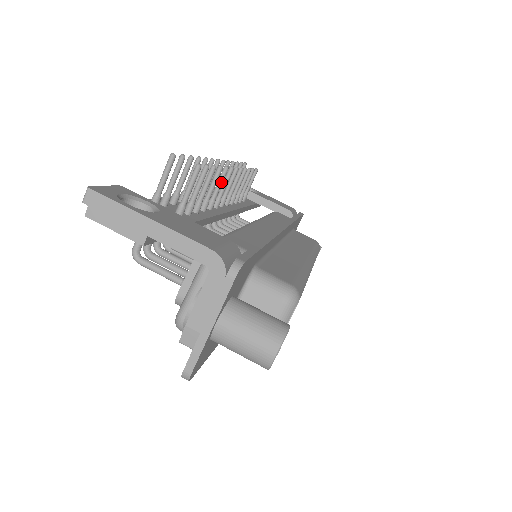
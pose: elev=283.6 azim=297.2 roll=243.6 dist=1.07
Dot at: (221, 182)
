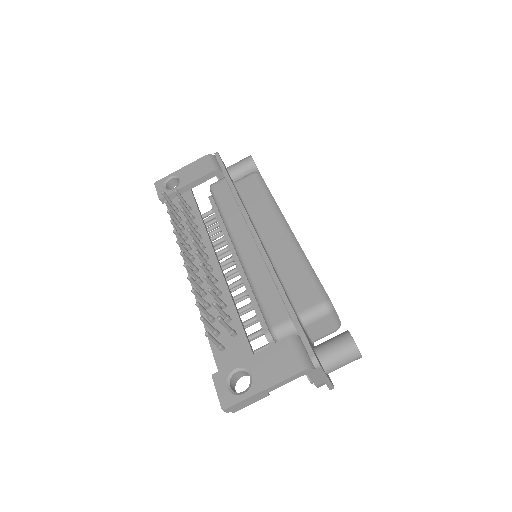
Dot at: (207, 271)
